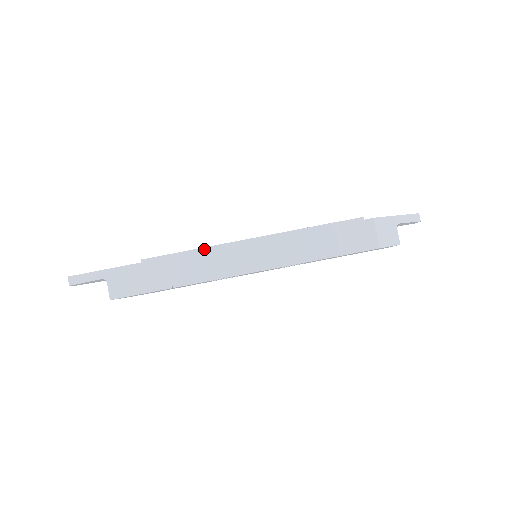
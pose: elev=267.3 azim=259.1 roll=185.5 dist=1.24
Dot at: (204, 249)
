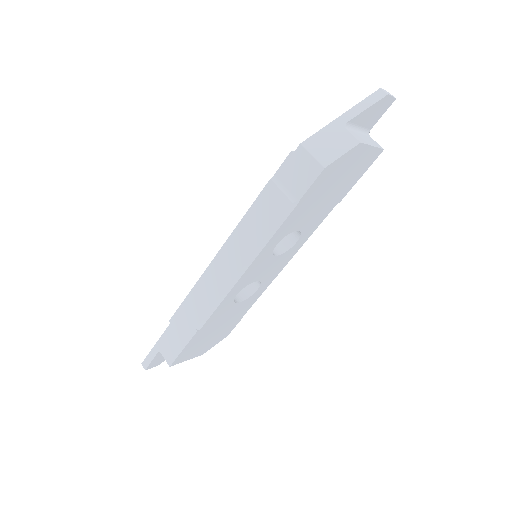
Dot at: (198, 283)
